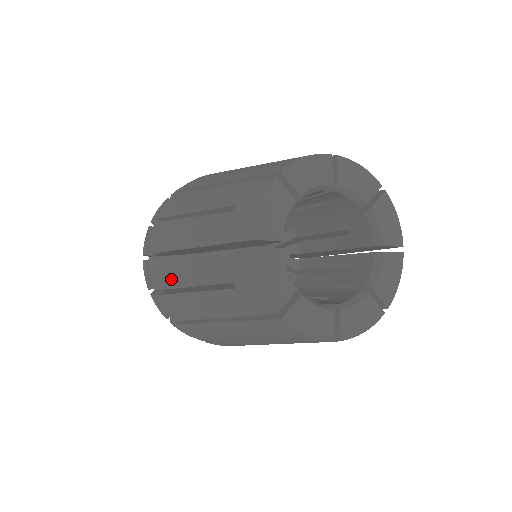
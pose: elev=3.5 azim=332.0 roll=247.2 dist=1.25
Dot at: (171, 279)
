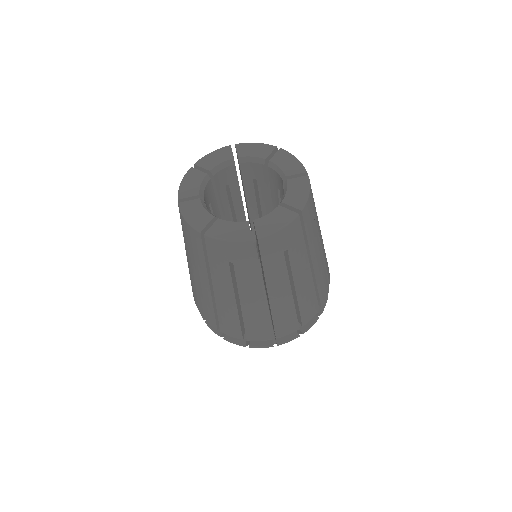
Dot at: occluded
